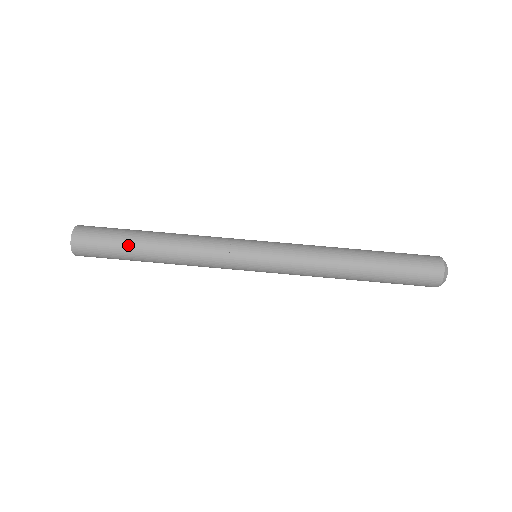
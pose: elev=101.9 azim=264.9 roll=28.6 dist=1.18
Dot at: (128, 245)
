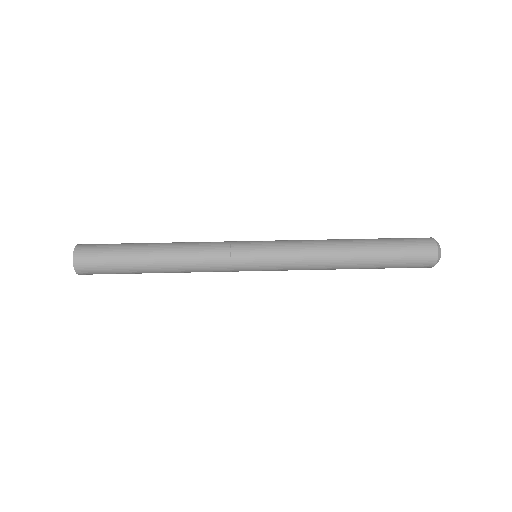
Dot at: (130, 253)
